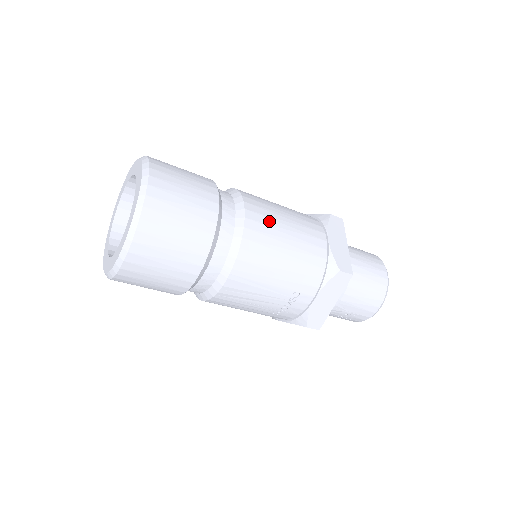
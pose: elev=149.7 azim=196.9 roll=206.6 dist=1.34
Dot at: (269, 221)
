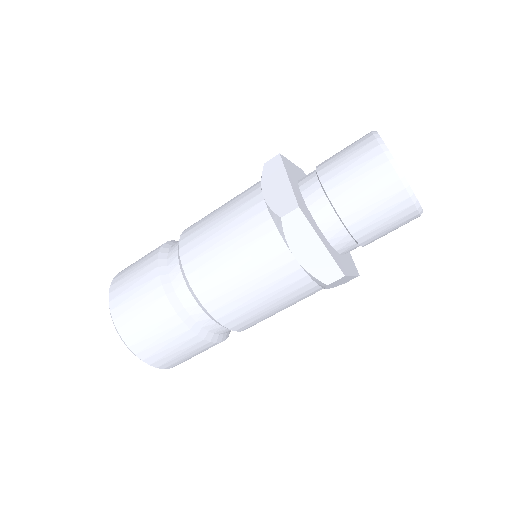
Dot at: (229, 296)
